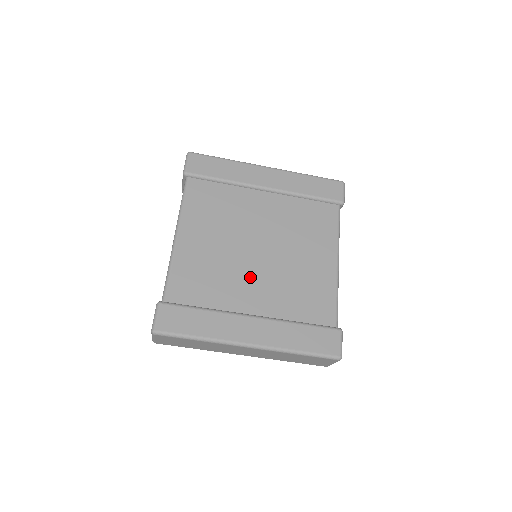
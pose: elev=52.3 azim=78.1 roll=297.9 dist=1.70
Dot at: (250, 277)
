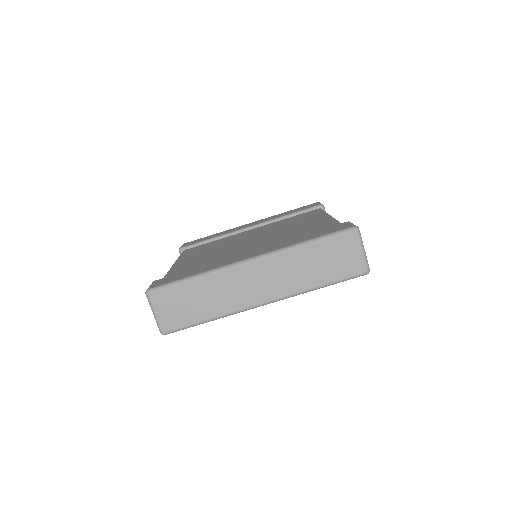
Dot at: (245, 248)
